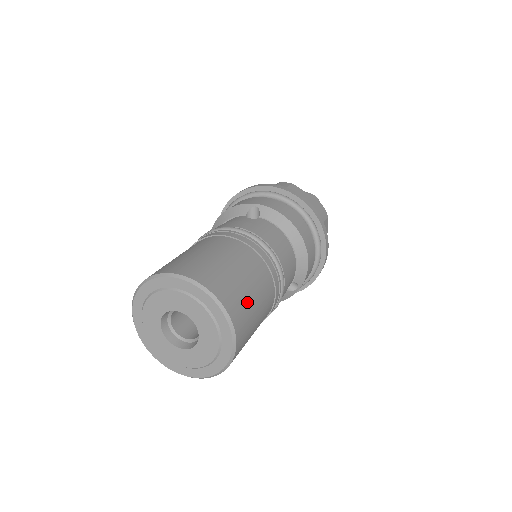
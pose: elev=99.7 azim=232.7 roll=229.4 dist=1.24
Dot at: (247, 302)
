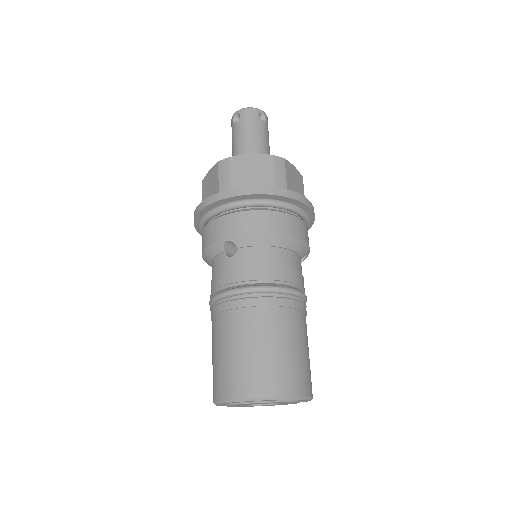
Dot at: (293, 364)
